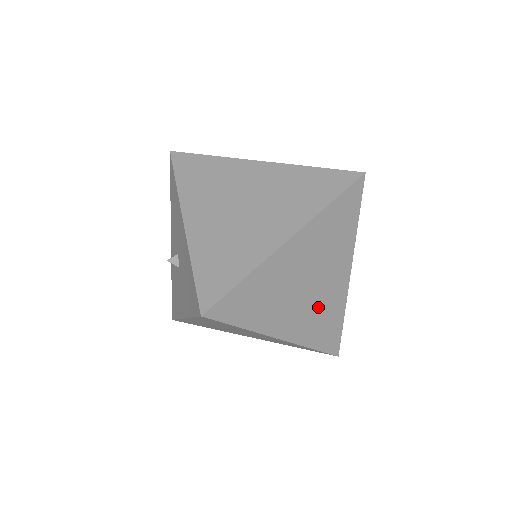
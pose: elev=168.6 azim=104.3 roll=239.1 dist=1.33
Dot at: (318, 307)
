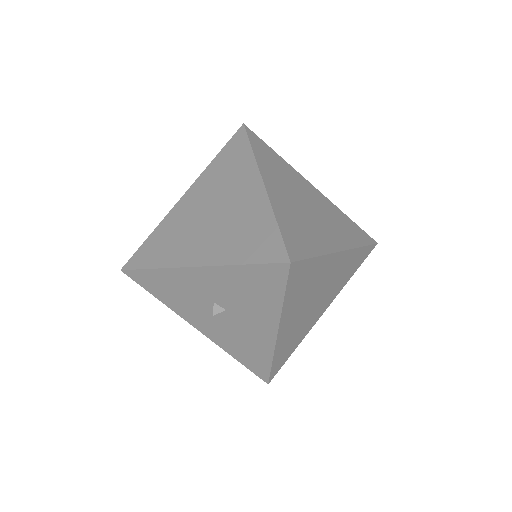
Dot at: occluded
